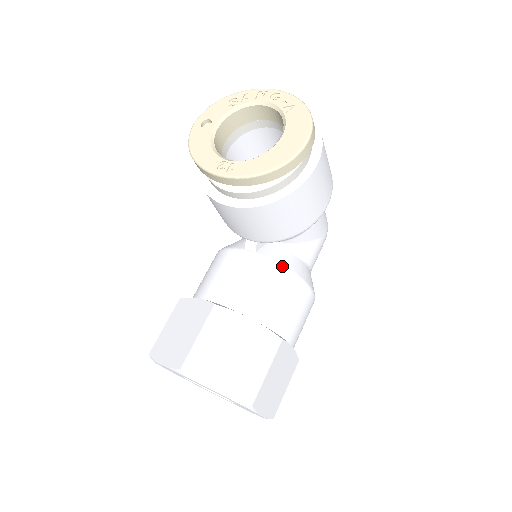
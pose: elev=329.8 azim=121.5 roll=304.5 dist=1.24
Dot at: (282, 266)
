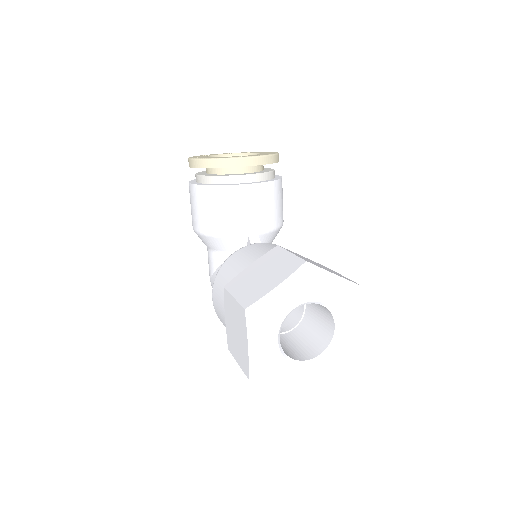
Dot at: occluded
